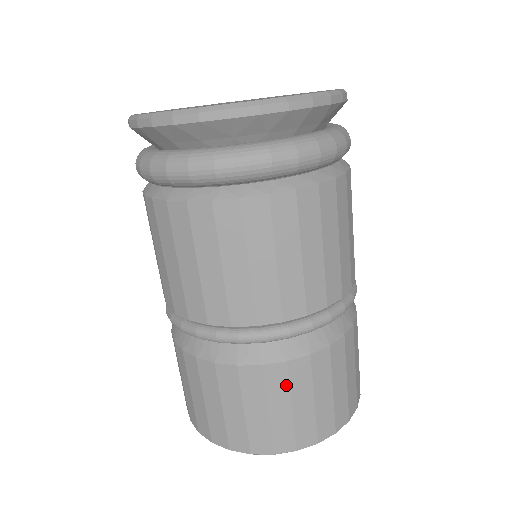
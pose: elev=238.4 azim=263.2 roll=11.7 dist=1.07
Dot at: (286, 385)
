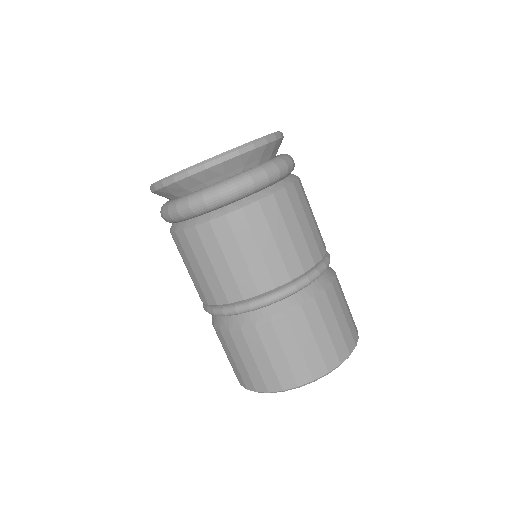
Dot at: (260, 343)
